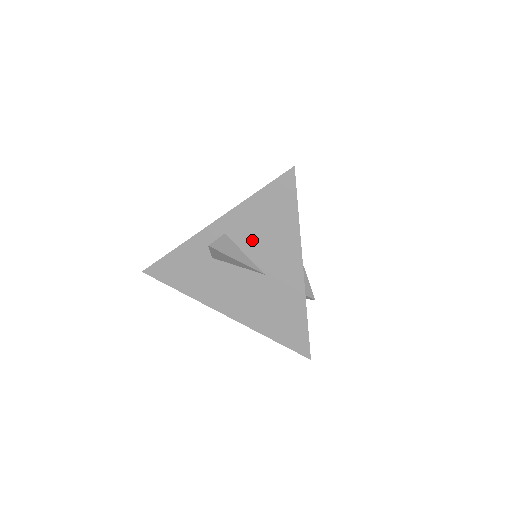
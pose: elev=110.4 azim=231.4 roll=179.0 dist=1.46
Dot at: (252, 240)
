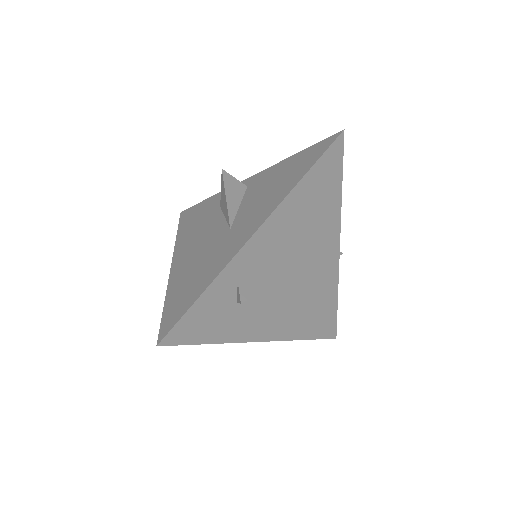
Dot at: (256, 194)
